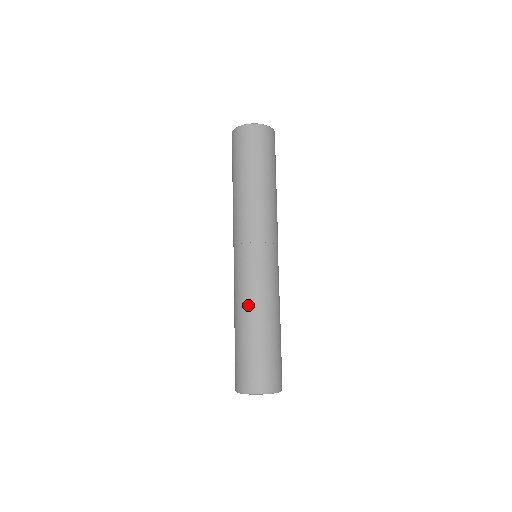
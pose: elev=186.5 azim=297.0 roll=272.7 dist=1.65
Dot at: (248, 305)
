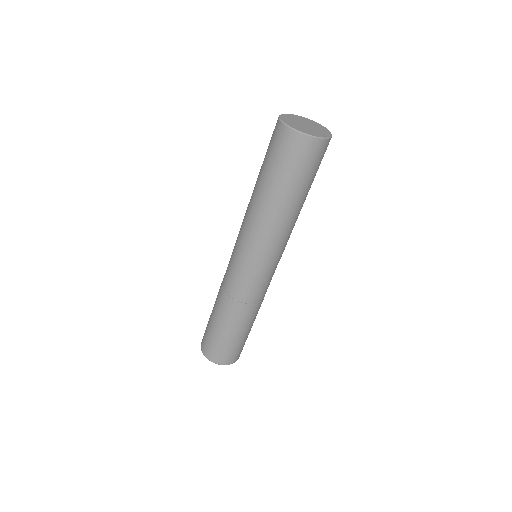
Dot at: (234, 308)
